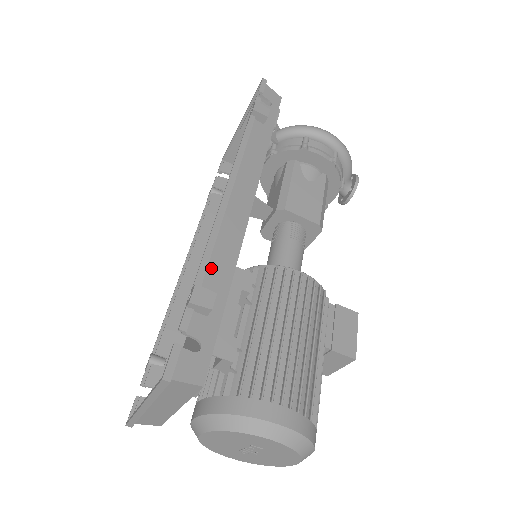
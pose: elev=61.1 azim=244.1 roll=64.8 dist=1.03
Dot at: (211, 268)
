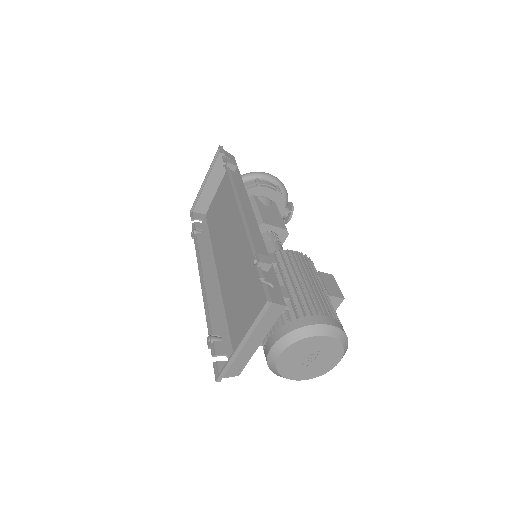
Dot at: (255, 248)
